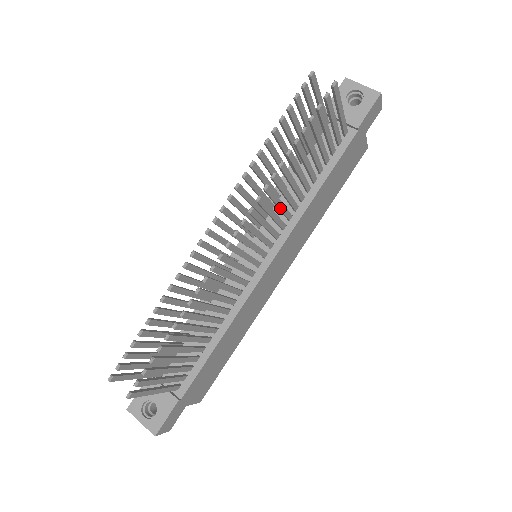
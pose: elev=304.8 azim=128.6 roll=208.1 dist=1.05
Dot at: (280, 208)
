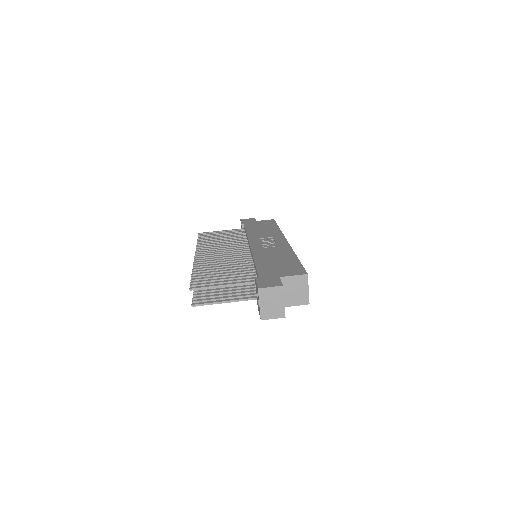
Dot at: occluded
